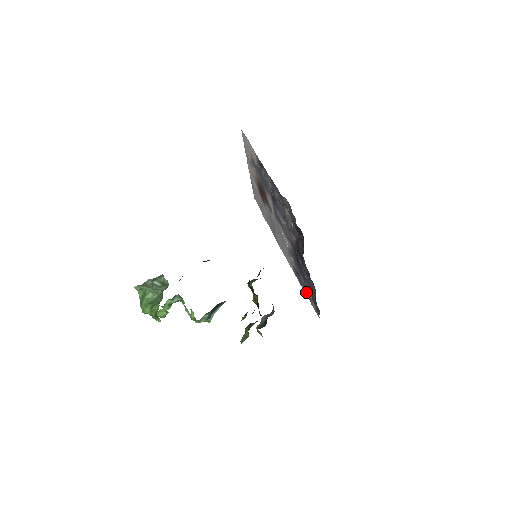
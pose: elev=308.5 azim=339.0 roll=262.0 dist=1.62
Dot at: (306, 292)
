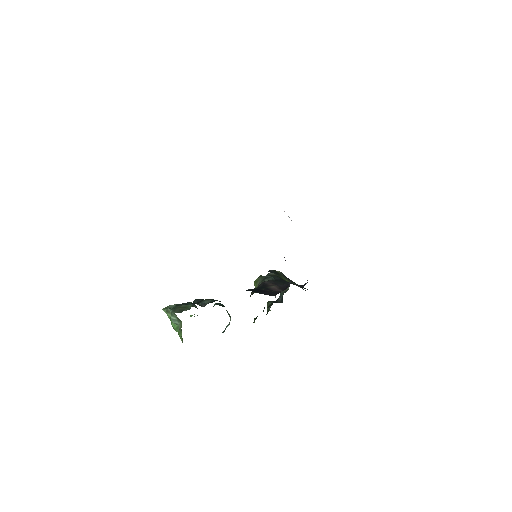
Dot at: occluded
